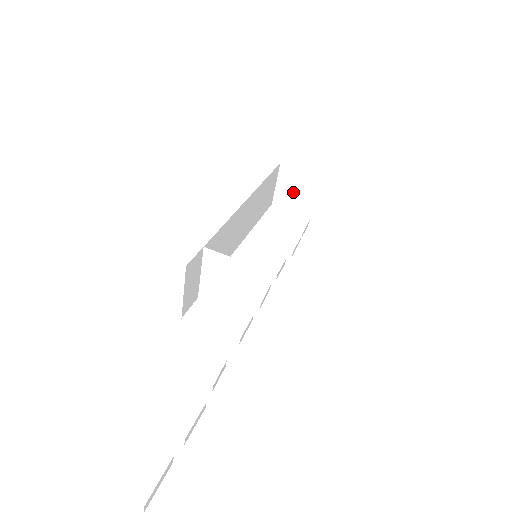
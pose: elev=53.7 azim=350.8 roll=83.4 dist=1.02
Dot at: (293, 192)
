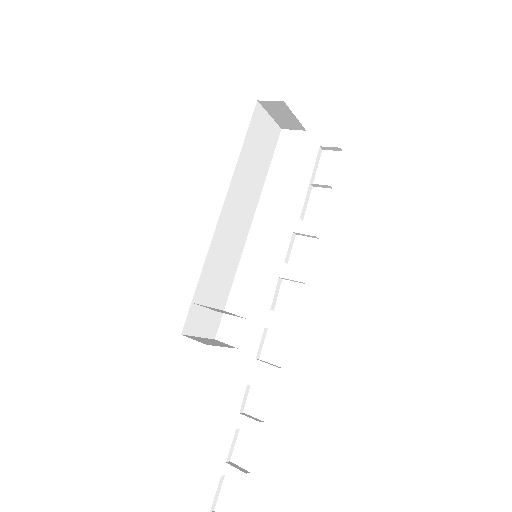
Dot at: (291, 118)
